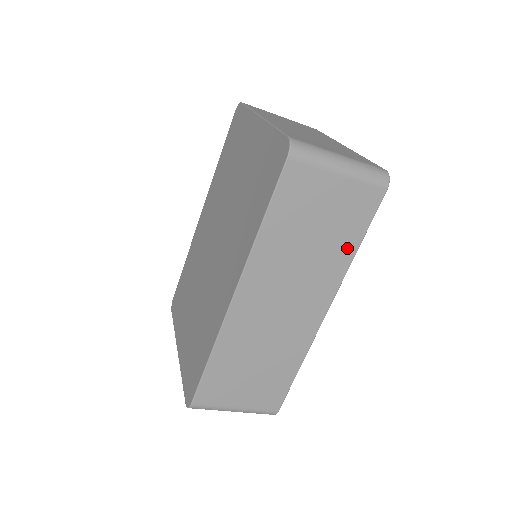
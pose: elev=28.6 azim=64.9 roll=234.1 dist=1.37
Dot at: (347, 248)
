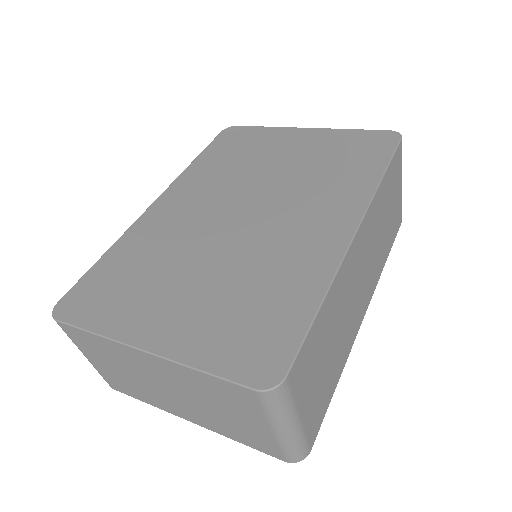
Dot at: (386, 252)
